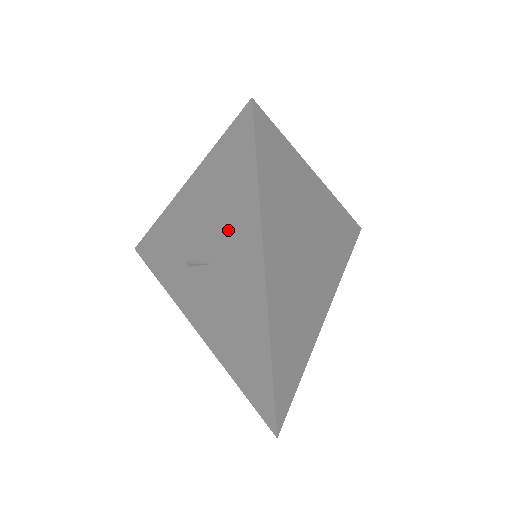
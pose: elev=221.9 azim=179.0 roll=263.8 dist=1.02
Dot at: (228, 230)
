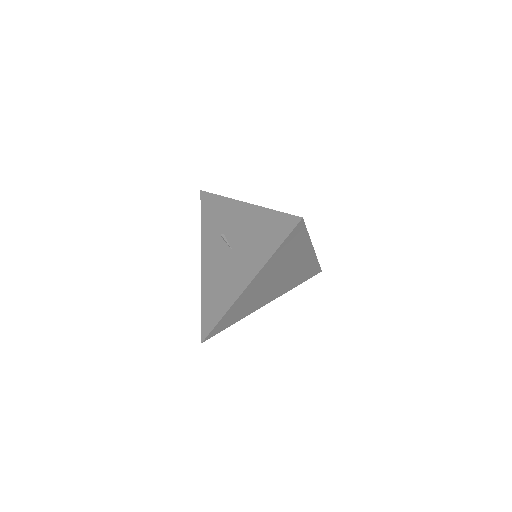
Dot at: (251, 248)
